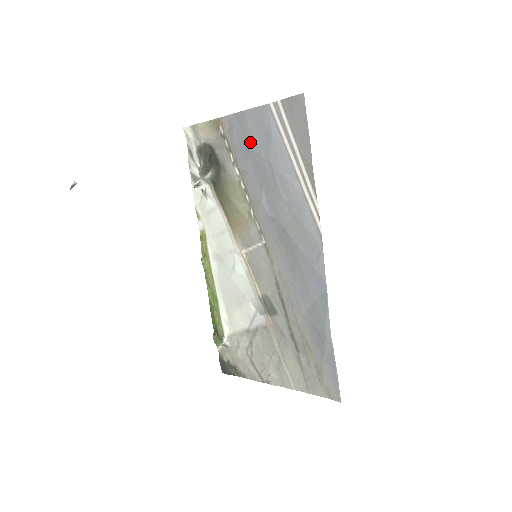
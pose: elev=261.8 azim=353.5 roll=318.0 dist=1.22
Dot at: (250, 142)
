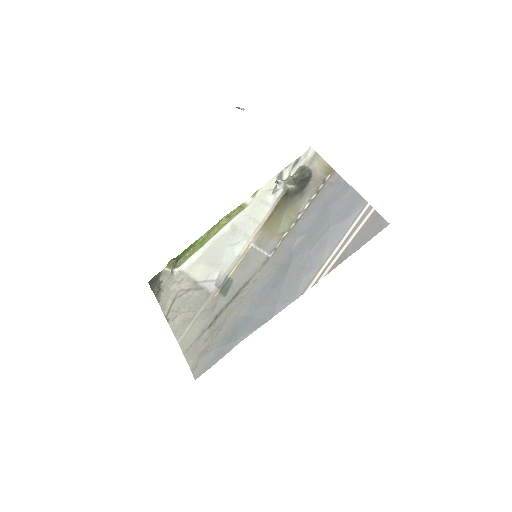
Dot at: (334, 204)
